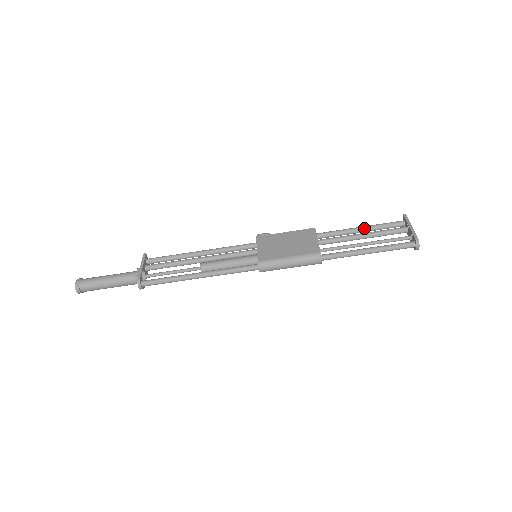
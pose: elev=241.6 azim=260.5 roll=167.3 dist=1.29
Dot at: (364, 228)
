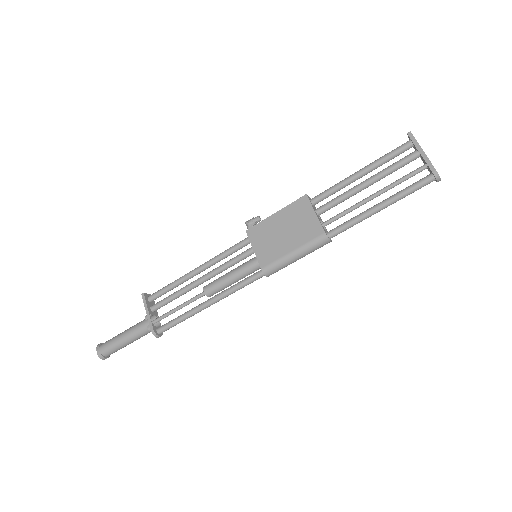
Dot at: (364, 172)
